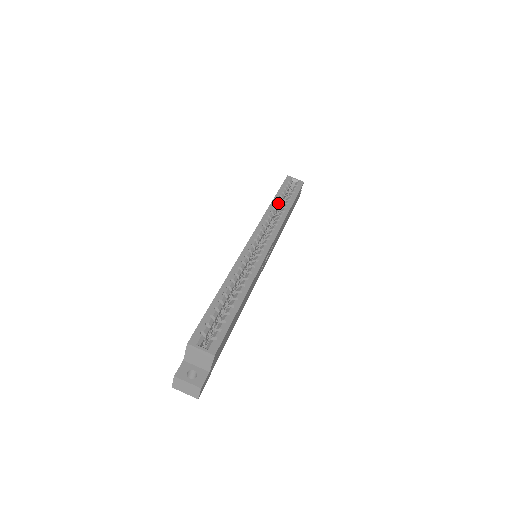
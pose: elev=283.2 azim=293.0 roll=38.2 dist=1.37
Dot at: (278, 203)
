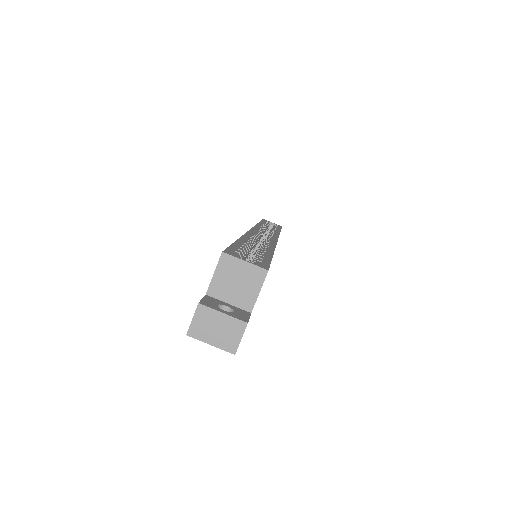
Dot at: (265, 226)
